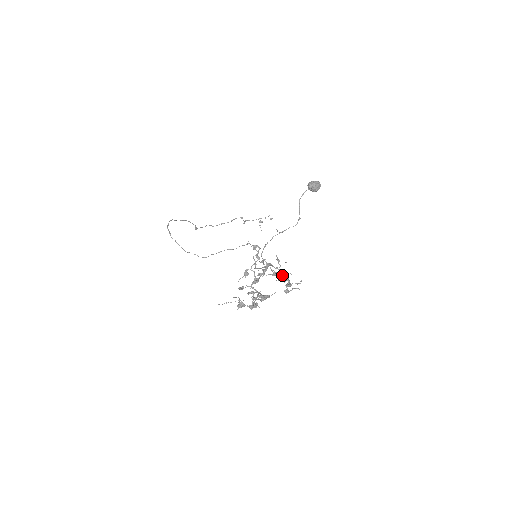
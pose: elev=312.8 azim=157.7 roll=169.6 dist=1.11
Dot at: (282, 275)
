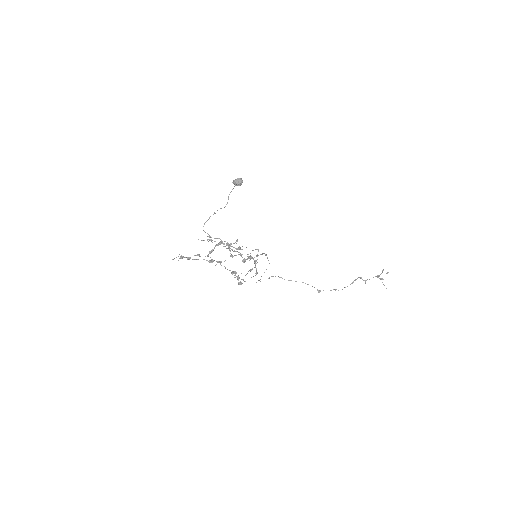
Dot at: (247, 254)
